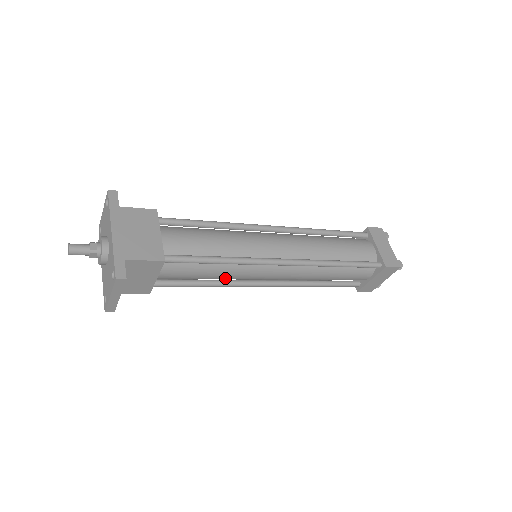
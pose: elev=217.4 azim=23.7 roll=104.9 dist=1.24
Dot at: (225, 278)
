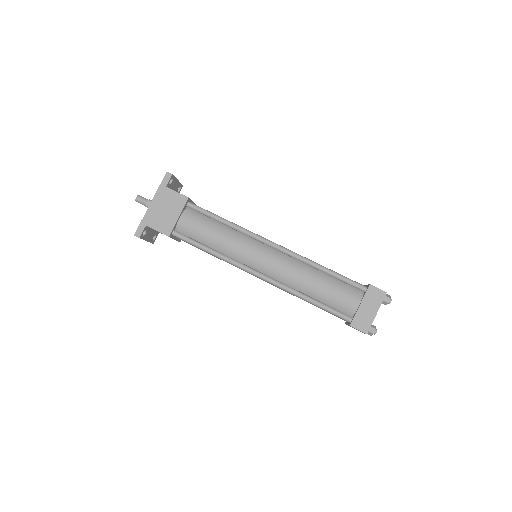
Dot at: occluded
